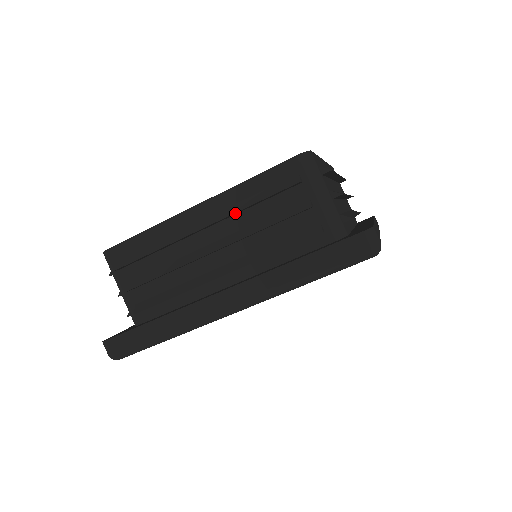
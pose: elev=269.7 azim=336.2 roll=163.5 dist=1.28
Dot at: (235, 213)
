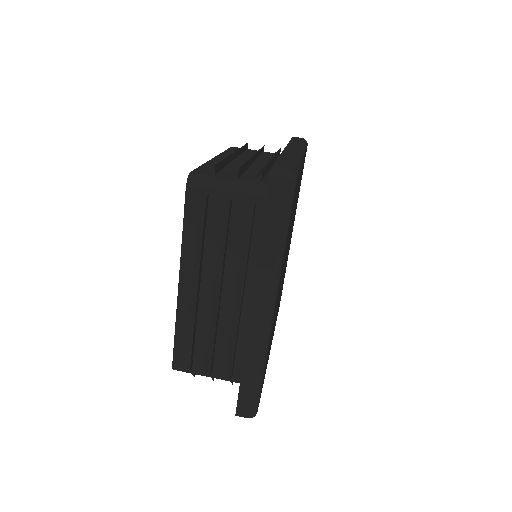
Dot at: (201, 259)
